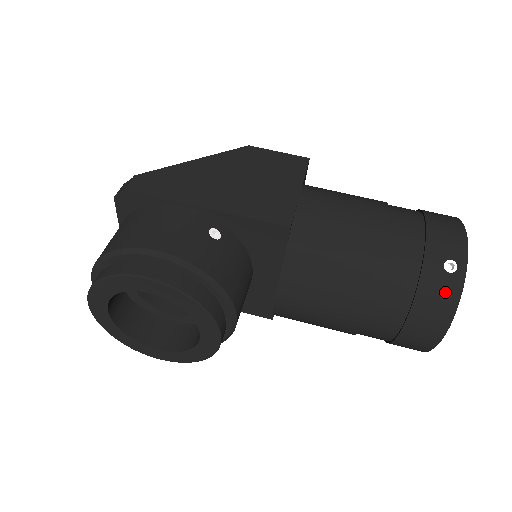
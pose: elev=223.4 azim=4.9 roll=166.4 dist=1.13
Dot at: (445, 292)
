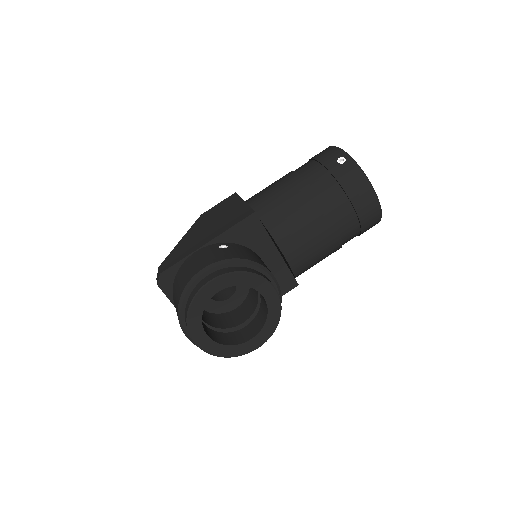
Dot at: (351, 172)
